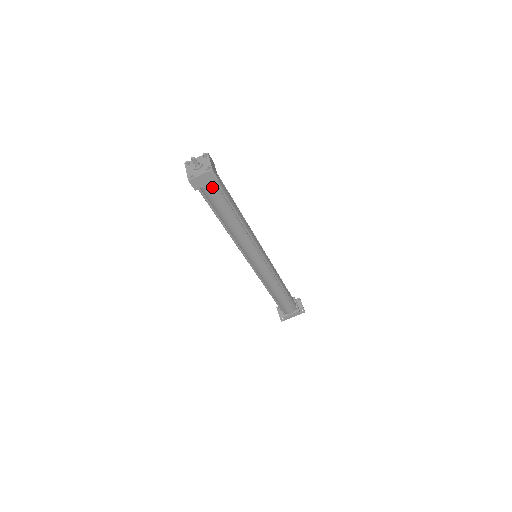
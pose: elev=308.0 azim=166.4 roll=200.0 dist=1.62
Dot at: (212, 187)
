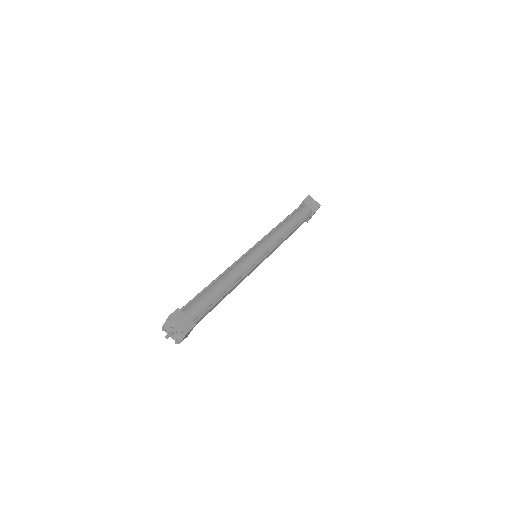
Dot at: occluded
